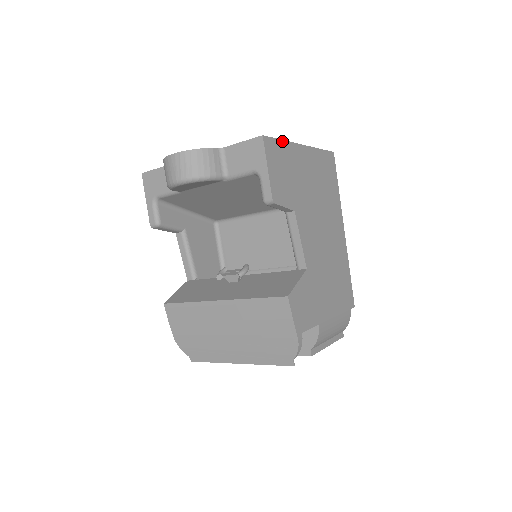
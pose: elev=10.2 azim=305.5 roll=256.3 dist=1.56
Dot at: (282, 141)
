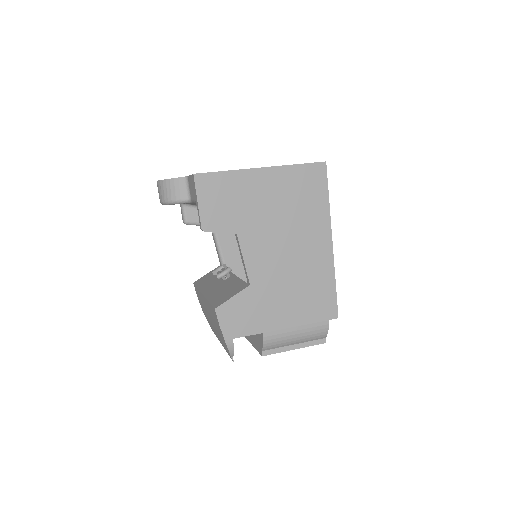
Dot at: (225, 172)
